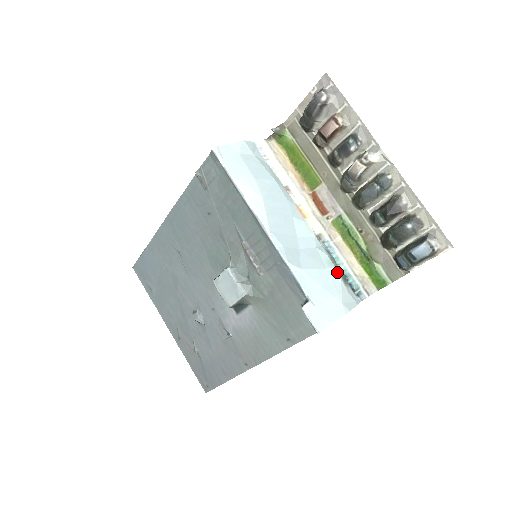
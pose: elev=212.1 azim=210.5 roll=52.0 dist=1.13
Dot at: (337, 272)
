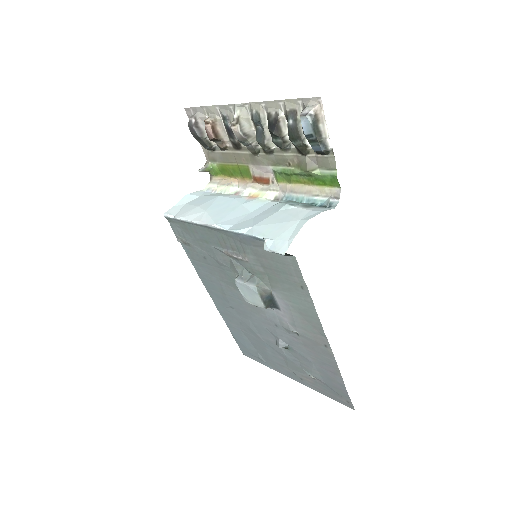
Dot at: (290, 206)
